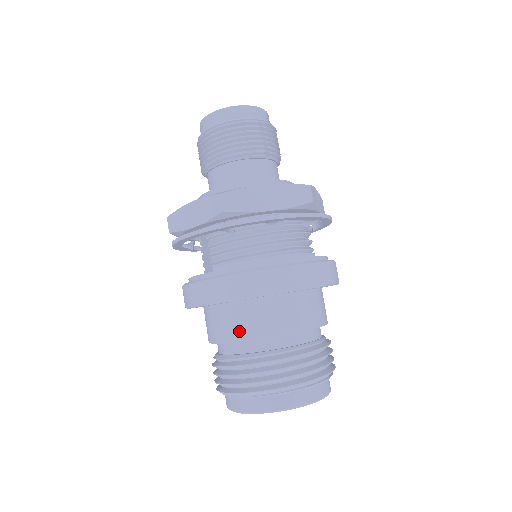
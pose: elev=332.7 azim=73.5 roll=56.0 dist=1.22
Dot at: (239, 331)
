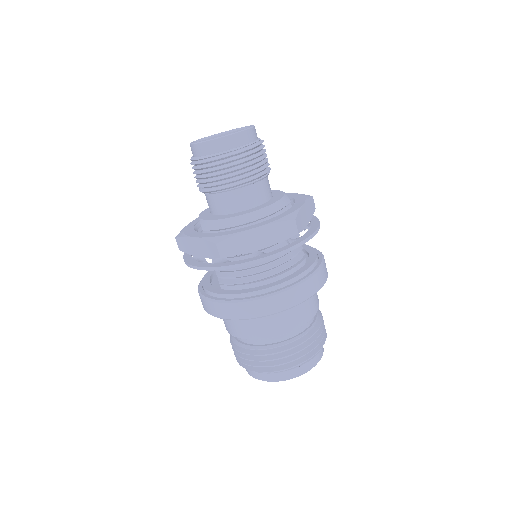
Dot at: (246, 333)
